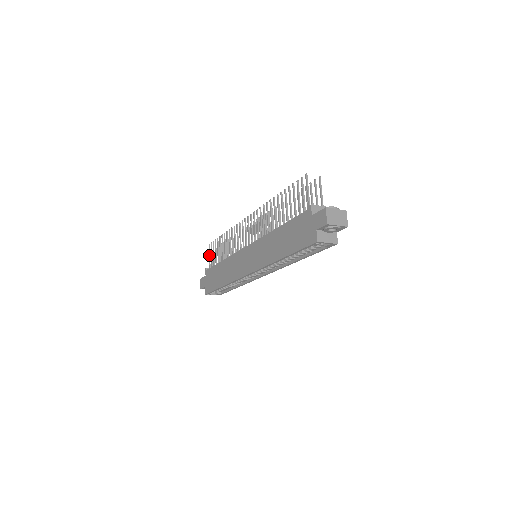
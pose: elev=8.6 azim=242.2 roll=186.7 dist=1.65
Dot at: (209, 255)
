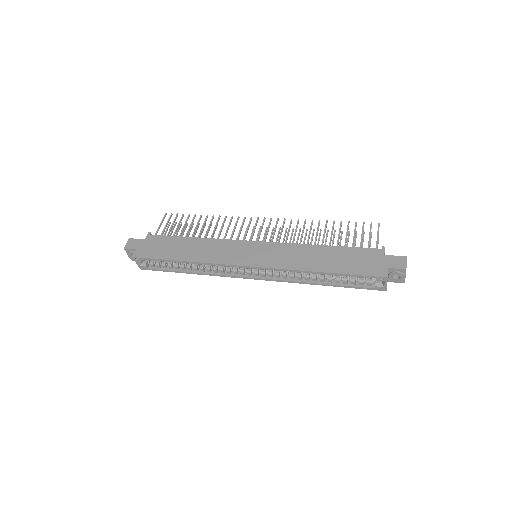
Dot at: (161, 223)
